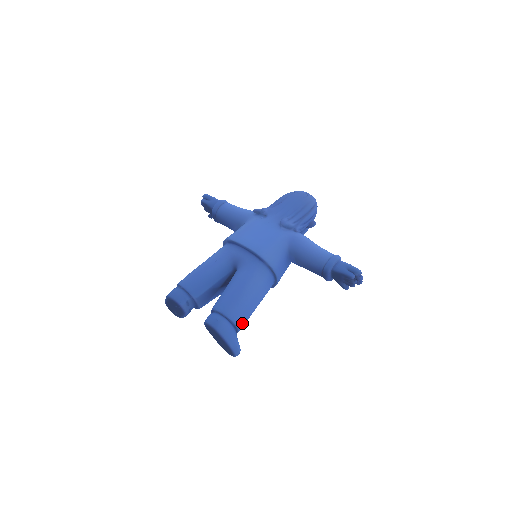
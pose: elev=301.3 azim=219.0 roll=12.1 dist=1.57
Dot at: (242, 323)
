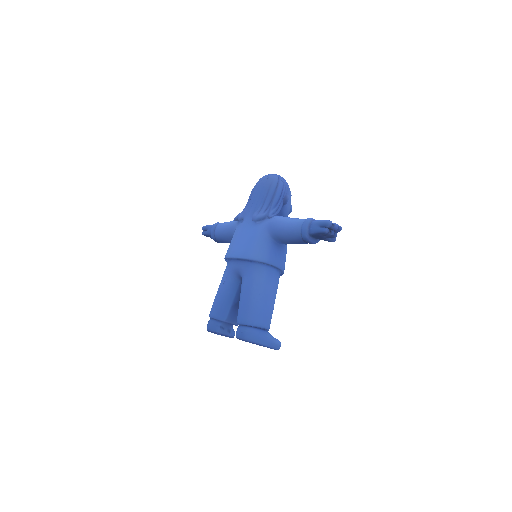
Dot at: (265, 321)
